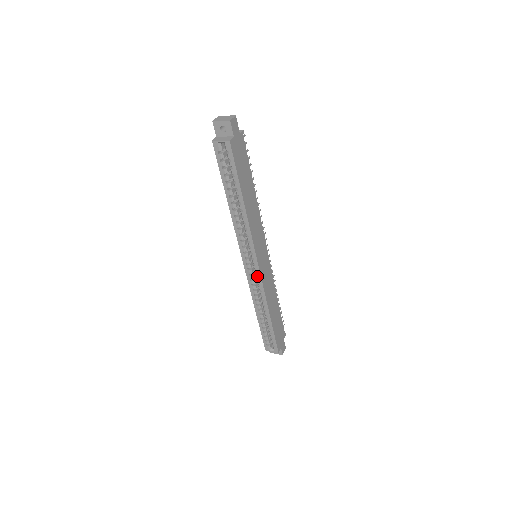
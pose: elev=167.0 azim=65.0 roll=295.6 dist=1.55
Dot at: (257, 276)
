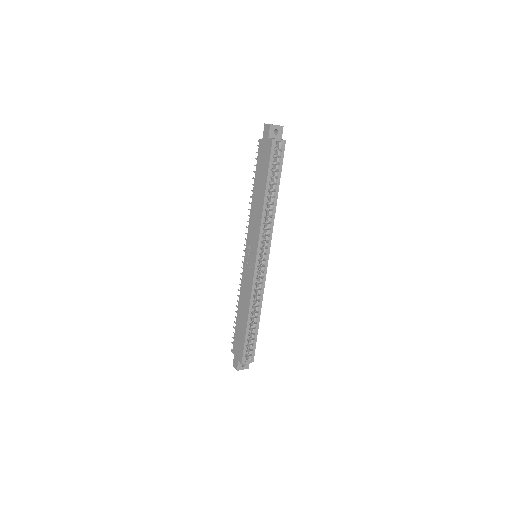
Dot at: (263, 272)
